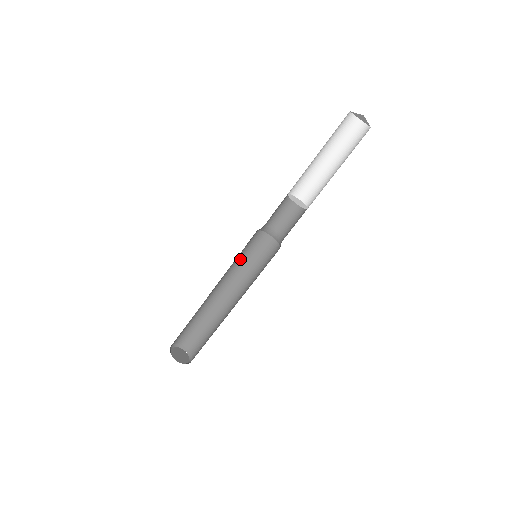
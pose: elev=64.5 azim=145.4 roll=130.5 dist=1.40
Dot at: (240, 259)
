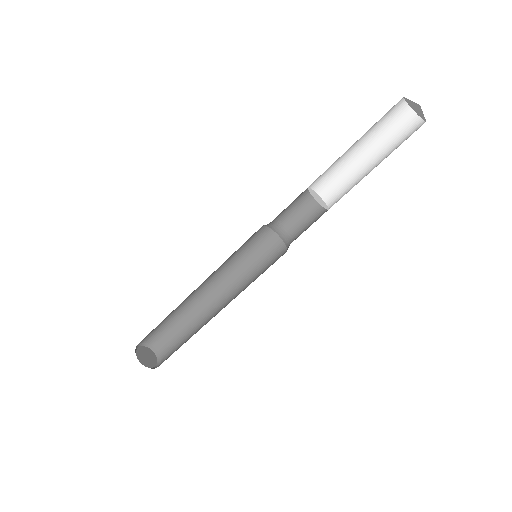
Dot at: (243, 261)
